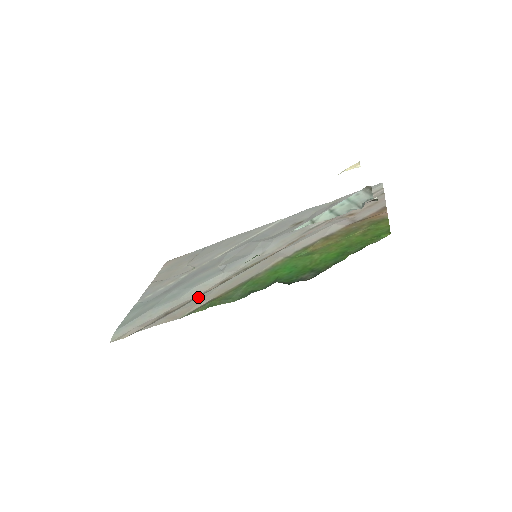
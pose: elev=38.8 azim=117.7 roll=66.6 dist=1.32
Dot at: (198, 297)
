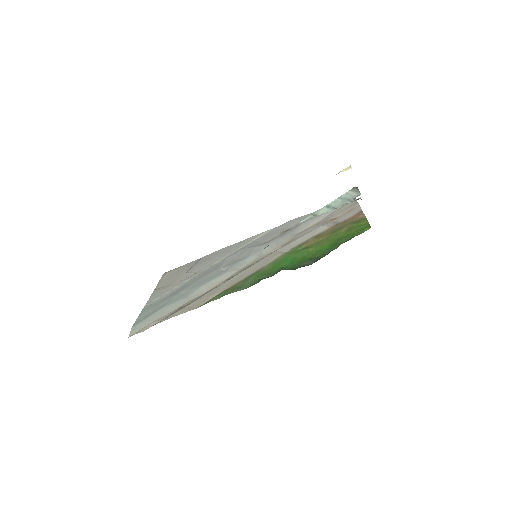
Dot at: (209, 291)
